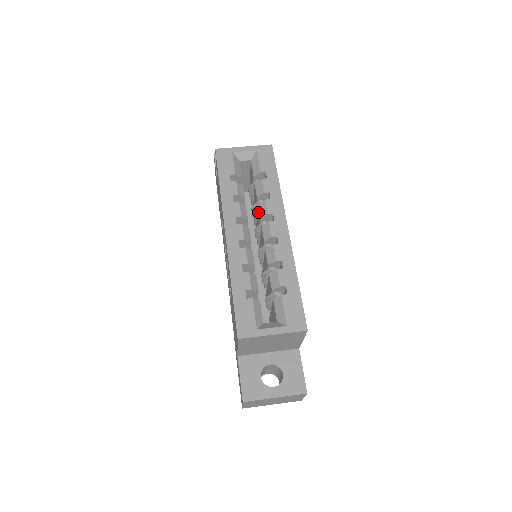
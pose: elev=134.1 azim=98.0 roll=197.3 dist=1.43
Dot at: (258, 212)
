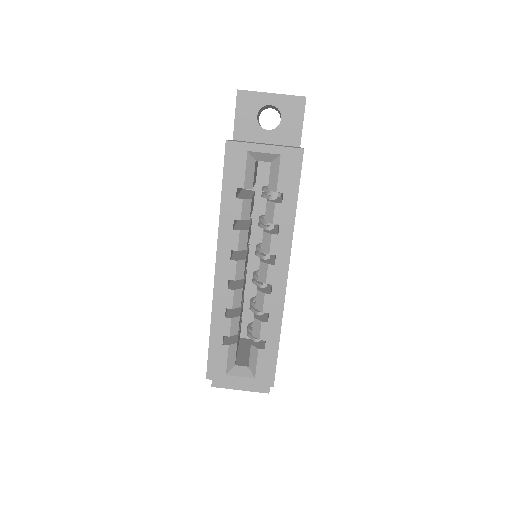
Dot at: occluded
